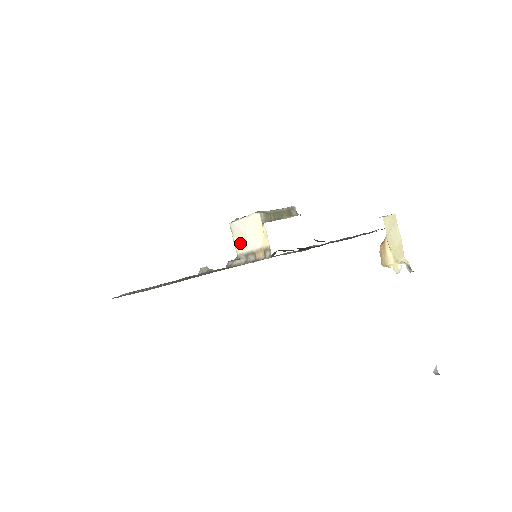
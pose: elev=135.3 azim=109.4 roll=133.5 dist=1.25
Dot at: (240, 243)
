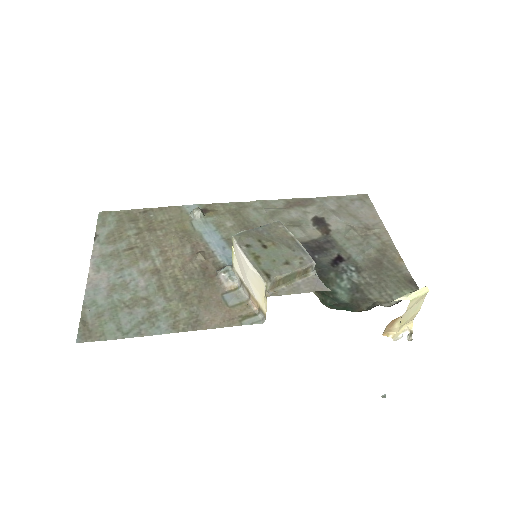
Dot at: (238, 265)
